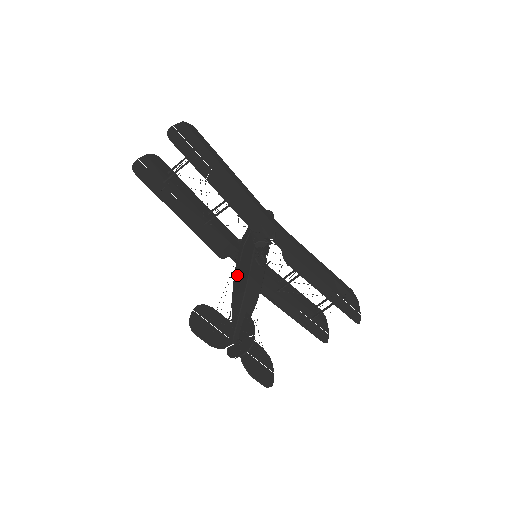
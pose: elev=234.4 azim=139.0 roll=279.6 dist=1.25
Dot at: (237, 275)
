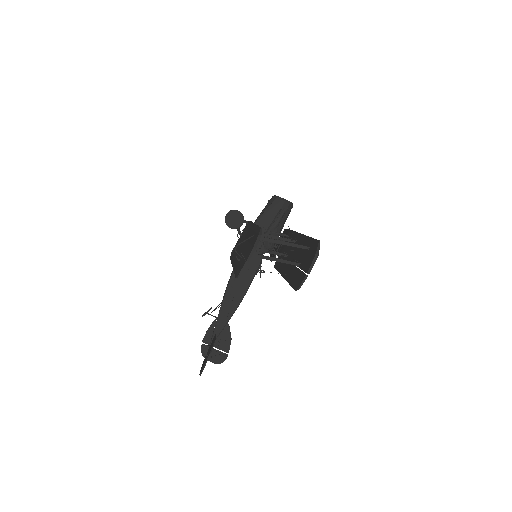
Dot at: (235, 280)
